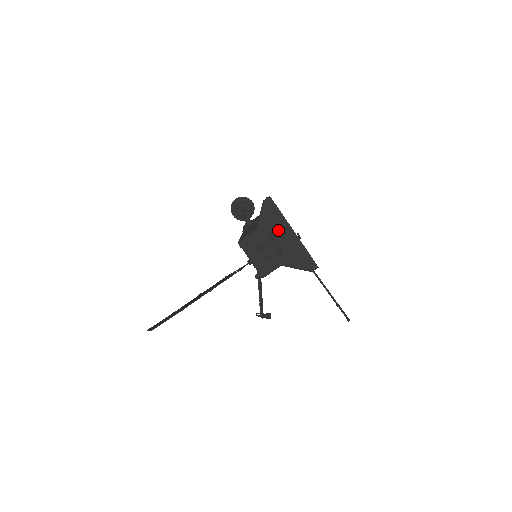
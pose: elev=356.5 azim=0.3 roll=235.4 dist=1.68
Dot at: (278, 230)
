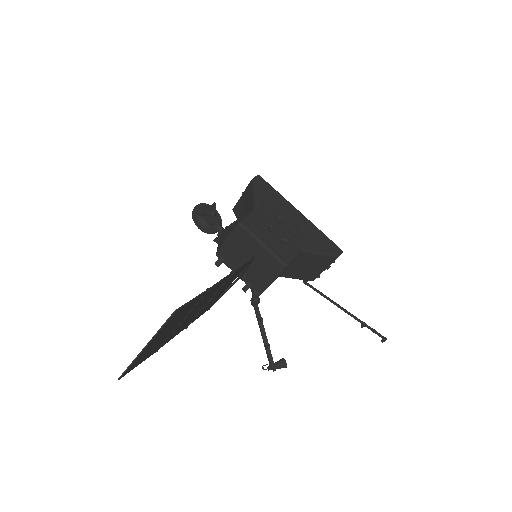
Dot at: (282, 210)
